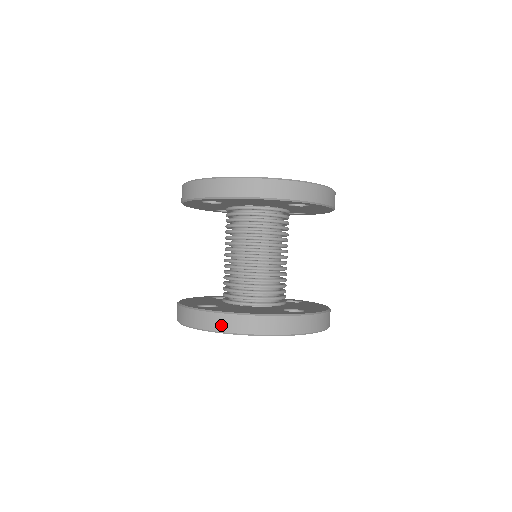
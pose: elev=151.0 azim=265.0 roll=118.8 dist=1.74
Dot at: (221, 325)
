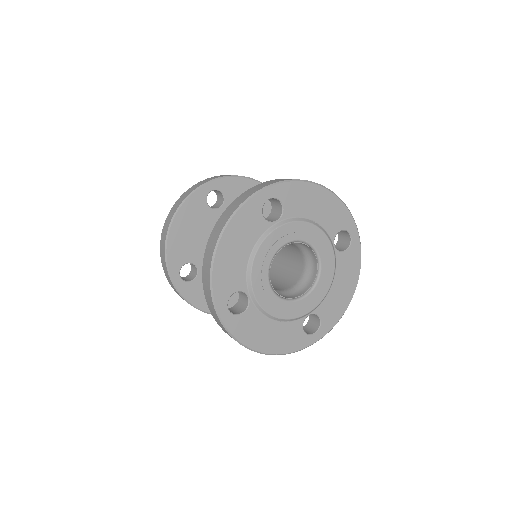
Dot at: occluded
